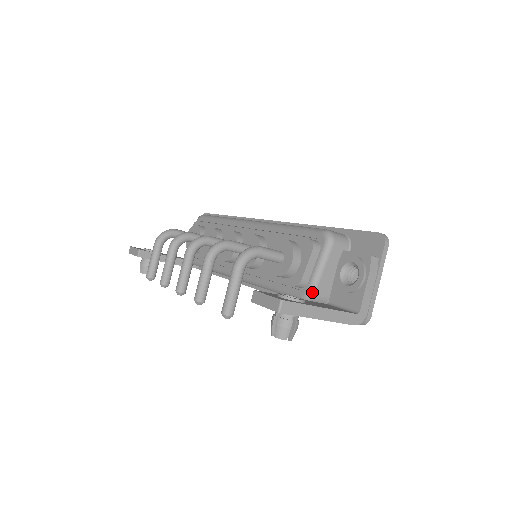
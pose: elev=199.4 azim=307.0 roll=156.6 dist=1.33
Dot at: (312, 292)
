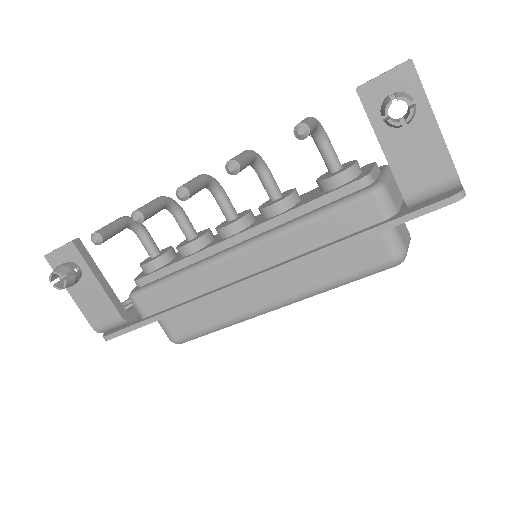
Dot at: (384, 183)
